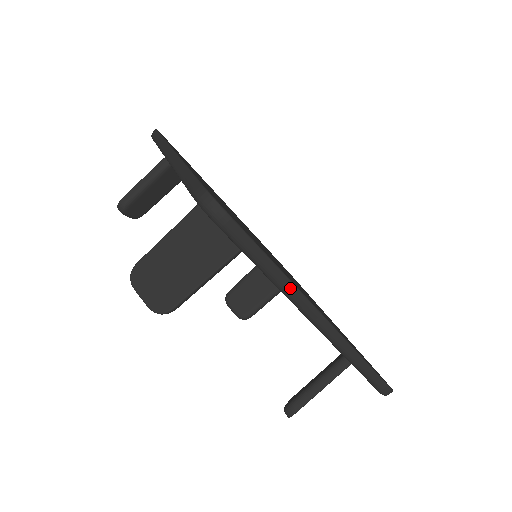
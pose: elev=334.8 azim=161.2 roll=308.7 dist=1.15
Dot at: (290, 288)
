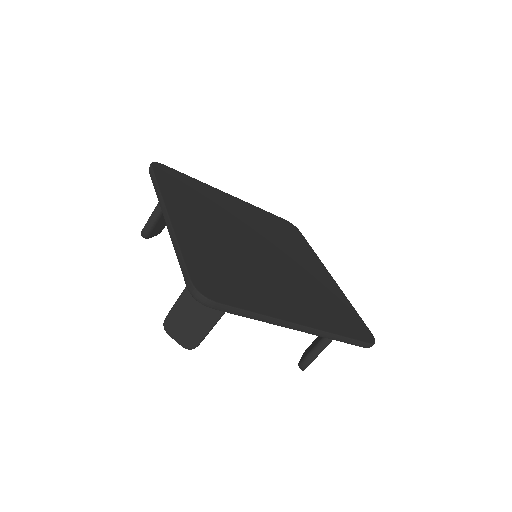
Dot at: (272, 321)
